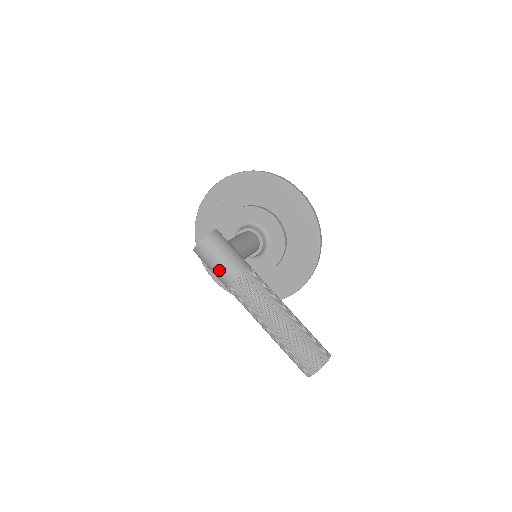
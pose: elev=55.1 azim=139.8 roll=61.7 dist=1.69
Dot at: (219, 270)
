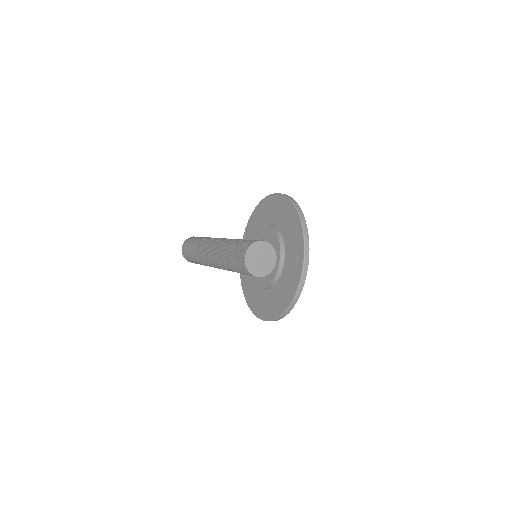
Dot at: (191, 252)
